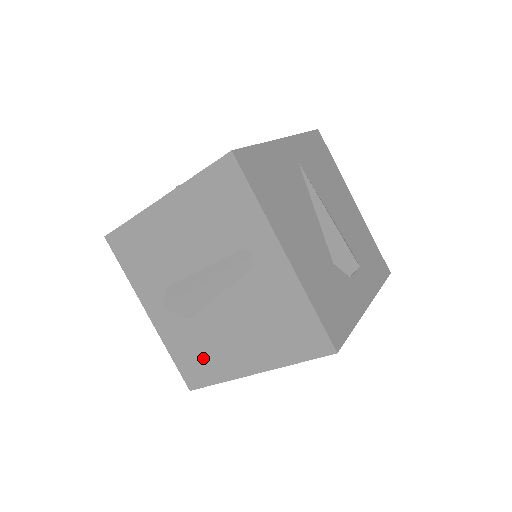
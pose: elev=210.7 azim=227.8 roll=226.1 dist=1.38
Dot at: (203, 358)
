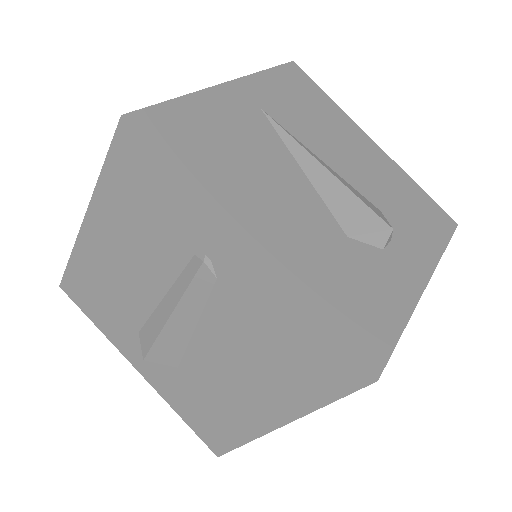
Dot at: (213, 414)
